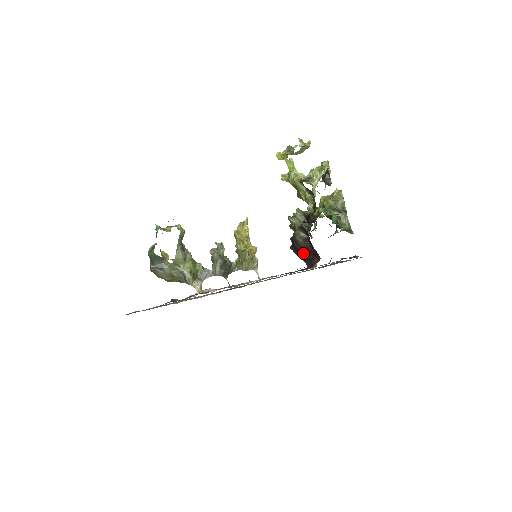
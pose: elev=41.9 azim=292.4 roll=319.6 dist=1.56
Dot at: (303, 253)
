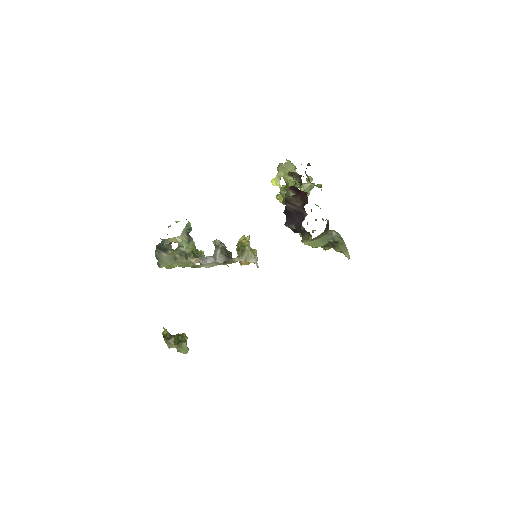
Dot at: (295, 212)
